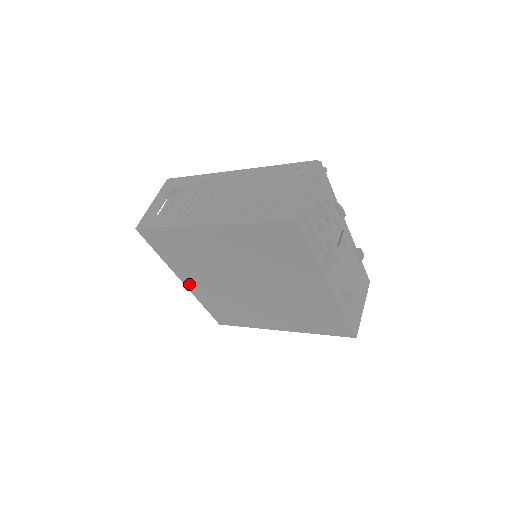
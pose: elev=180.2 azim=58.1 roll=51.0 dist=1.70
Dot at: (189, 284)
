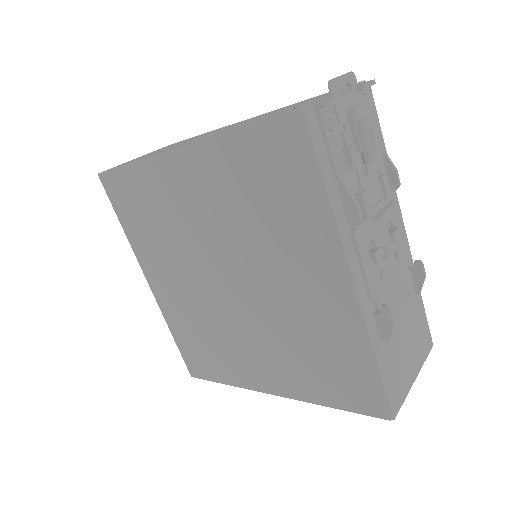
Dot at: (156, 287)
